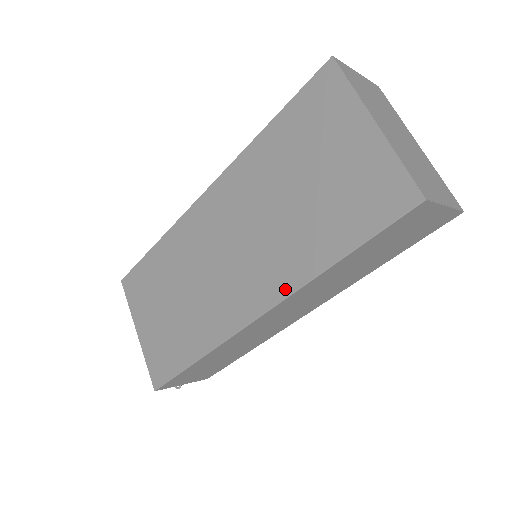
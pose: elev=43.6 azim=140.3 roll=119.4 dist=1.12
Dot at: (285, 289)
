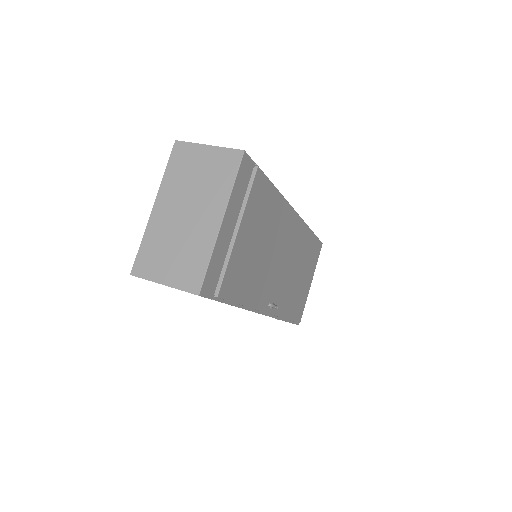
Dot at: occluded
